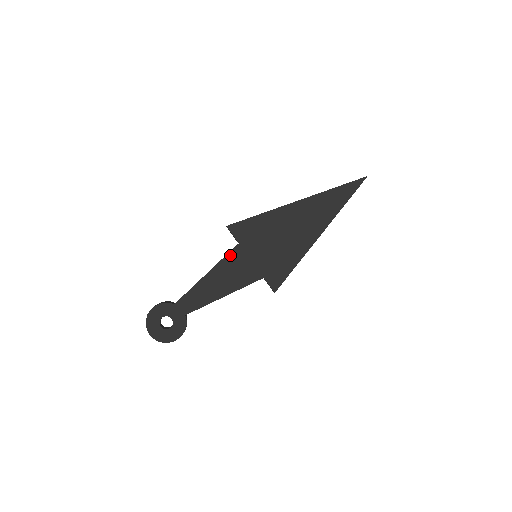
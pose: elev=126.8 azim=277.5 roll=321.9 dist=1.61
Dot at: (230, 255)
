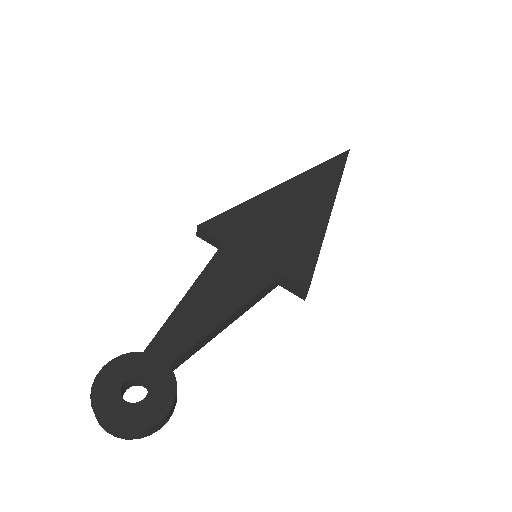
Dot at: (216, 258)
